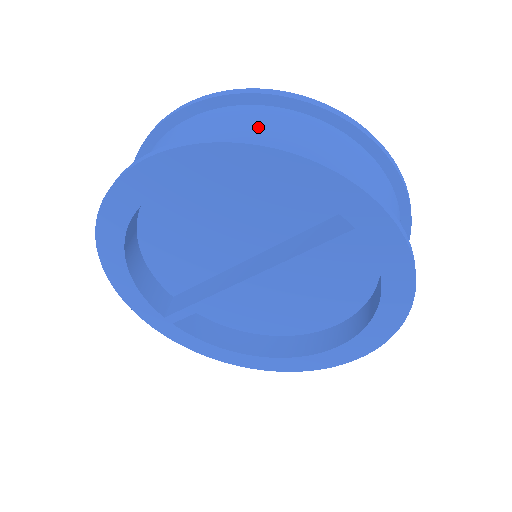
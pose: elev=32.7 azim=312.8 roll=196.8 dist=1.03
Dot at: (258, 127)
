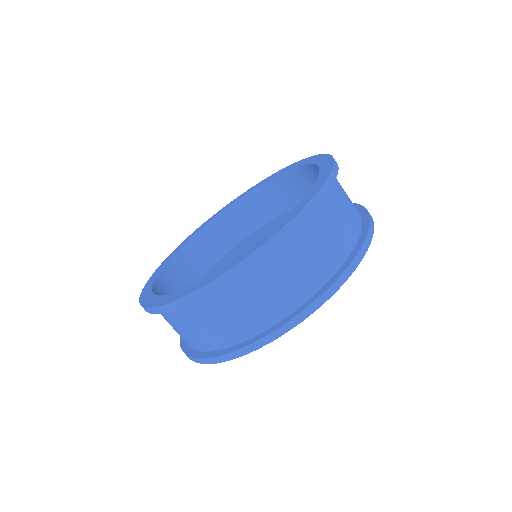
Dot at: (202, 329)
